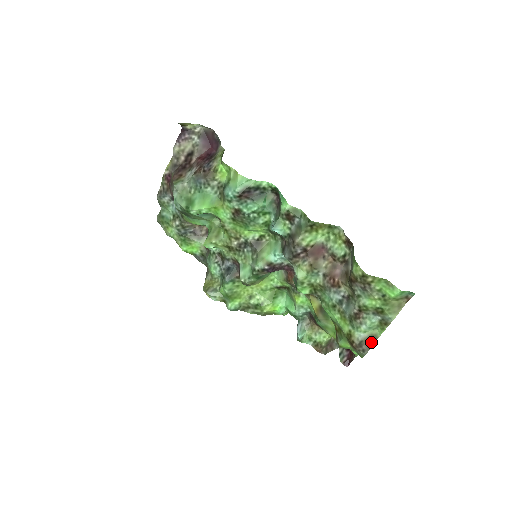
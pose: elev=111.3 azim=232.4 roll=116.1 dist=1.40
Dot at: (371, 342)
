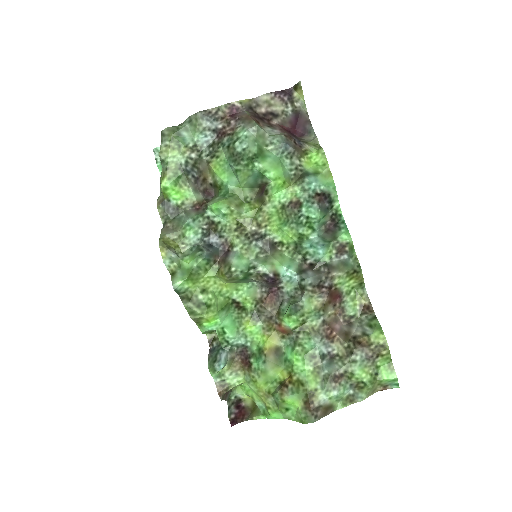
Dot at: (327, 411)
